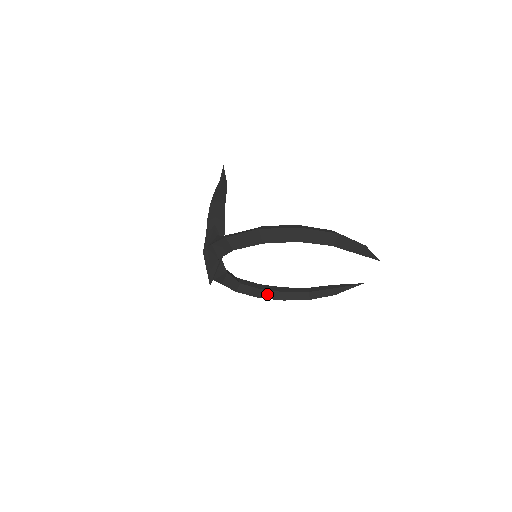
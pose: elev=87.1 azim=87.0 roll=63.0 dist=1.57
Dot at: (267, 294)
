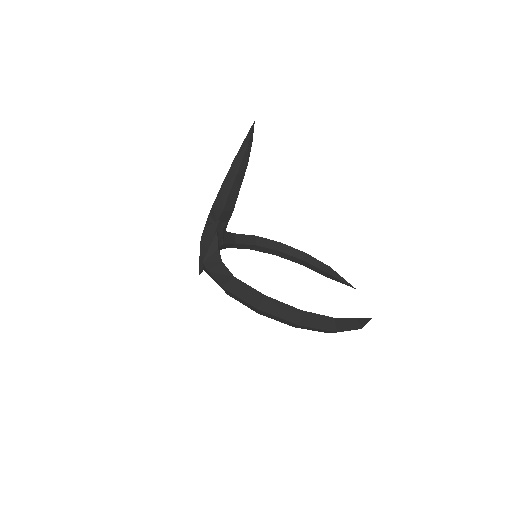
Dot at: (261, 249)
